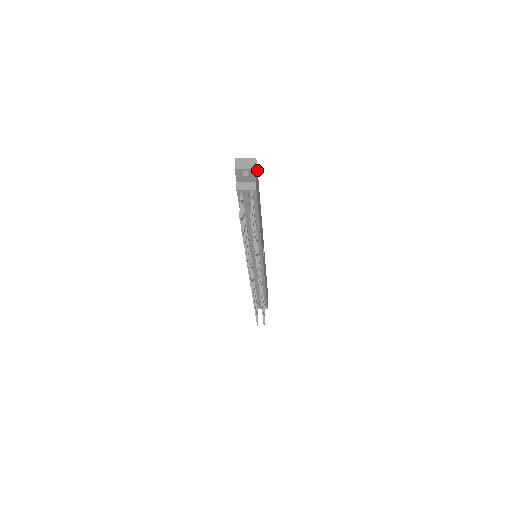
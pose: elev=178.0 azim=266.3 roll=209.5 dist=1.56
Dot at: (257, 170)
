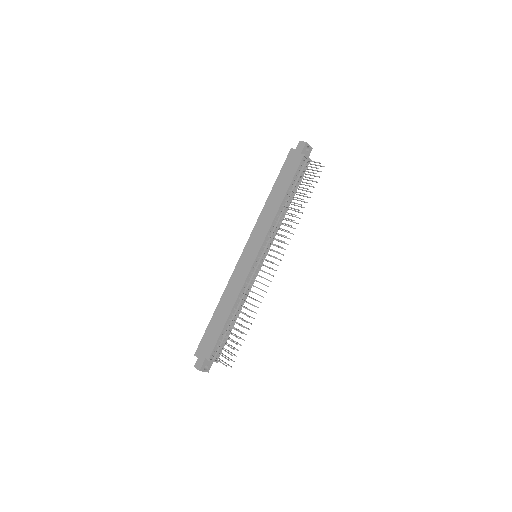
Dot at: occluded
